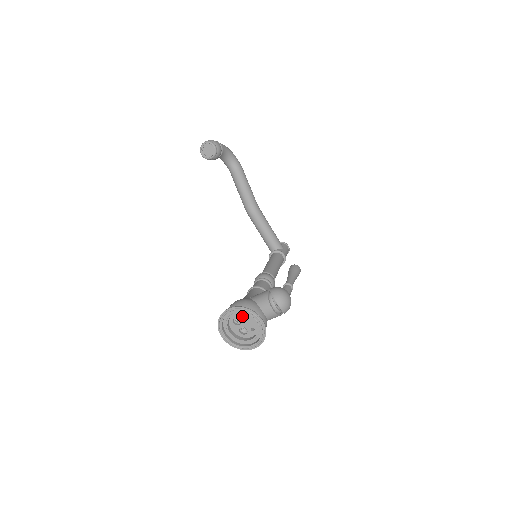
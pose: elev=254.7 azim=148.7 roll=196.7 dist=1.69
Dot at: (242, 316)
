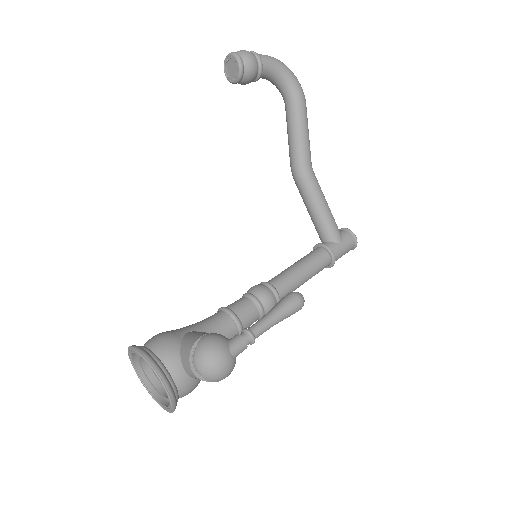
Dot at: occluded
